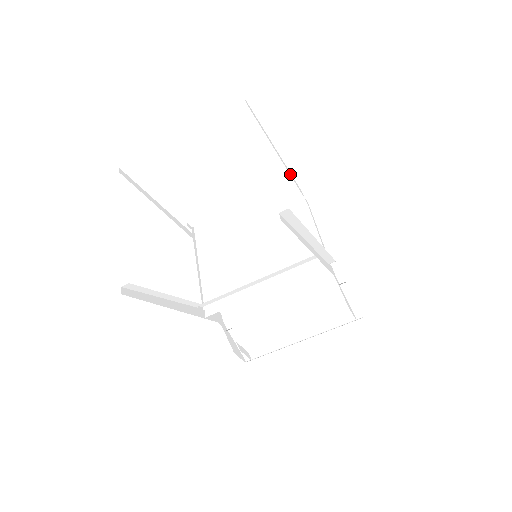
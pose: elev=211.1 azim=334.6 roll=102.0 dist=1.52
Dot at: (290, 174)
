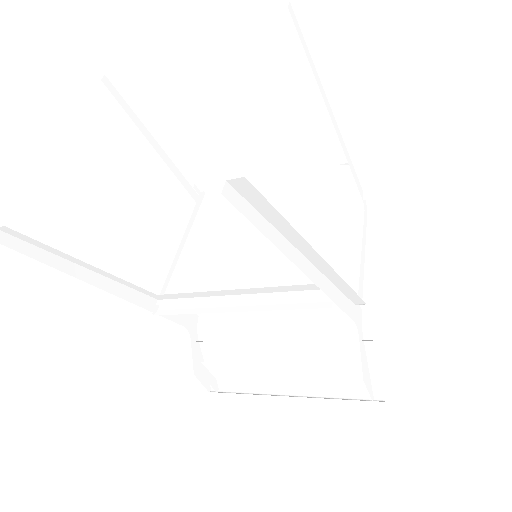
Dot at: (346, 155)
